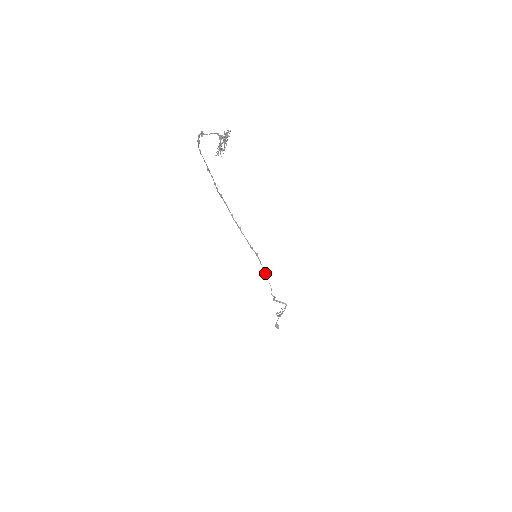
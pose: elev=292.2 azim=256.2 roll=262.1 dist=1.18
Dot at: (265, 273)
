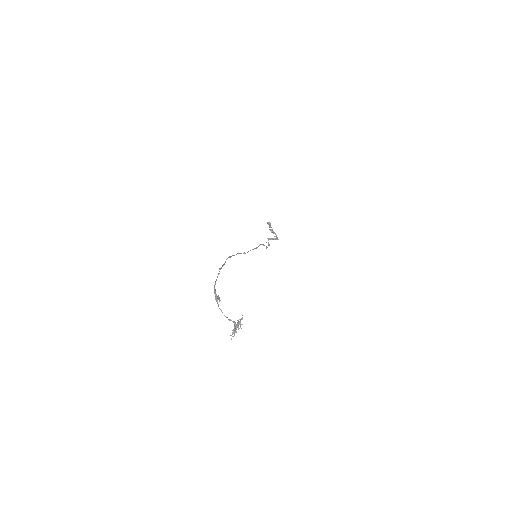
Dot at: (262, 244)
